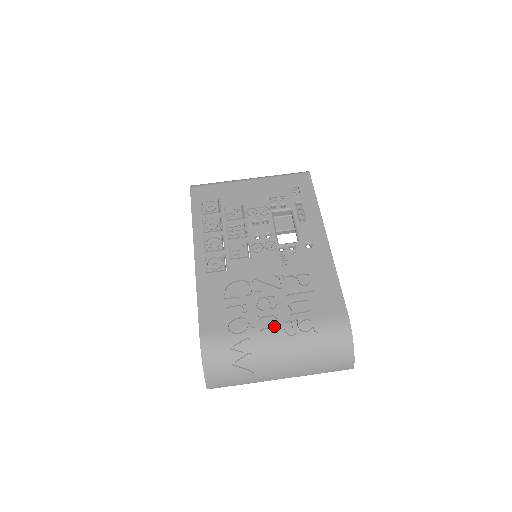
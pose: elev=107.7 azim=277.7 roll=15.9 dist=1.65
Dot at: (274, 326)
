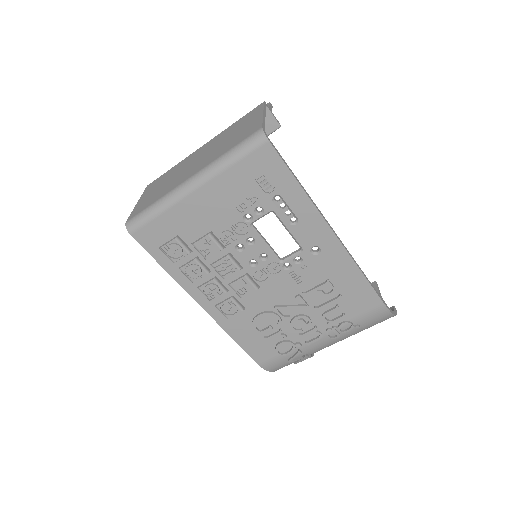
Dot at: (319, 340)
